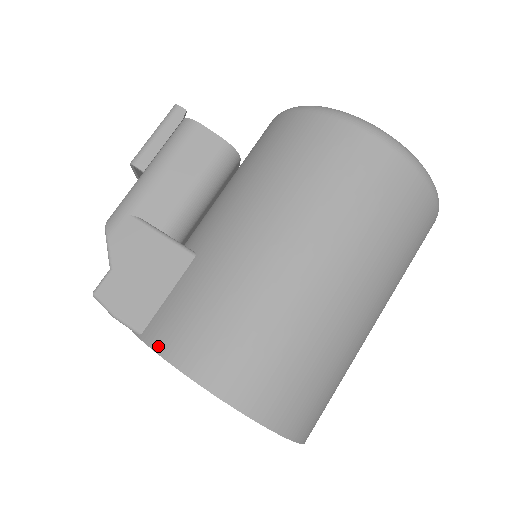
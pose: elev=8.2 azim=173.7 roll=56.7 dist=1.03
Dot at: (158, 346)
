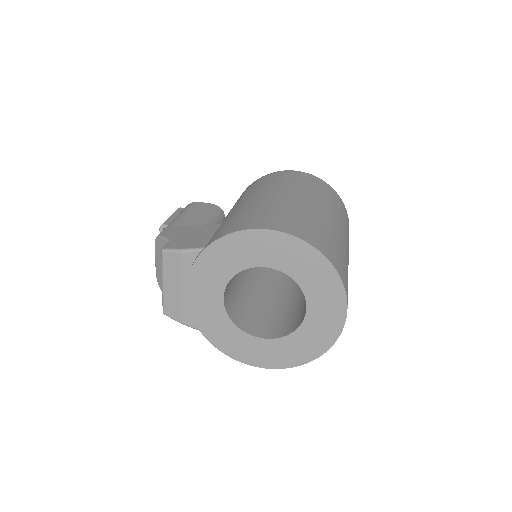
Dot at: (220, 236)
